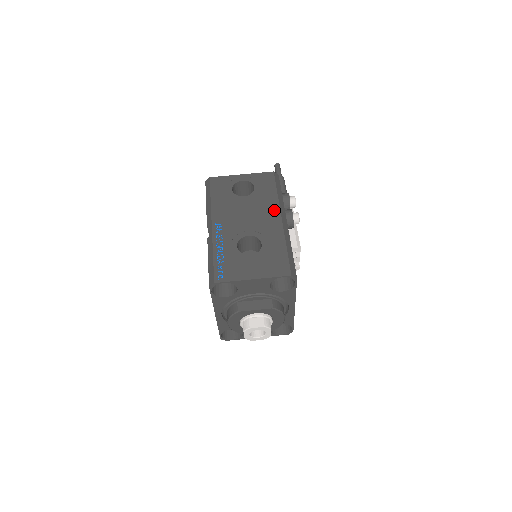
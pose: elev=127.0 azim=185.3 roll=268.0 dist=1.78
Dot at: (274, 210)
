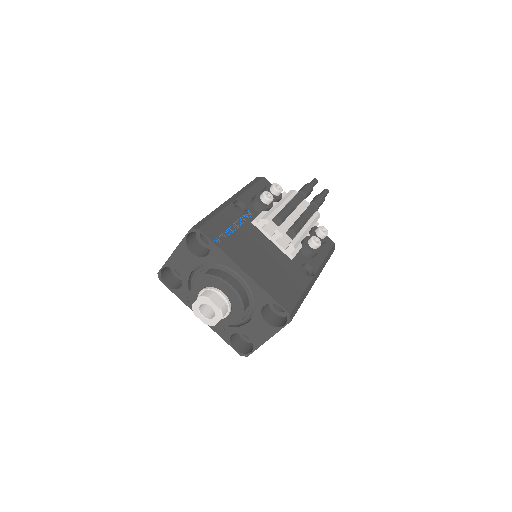
Dot at: occluded
